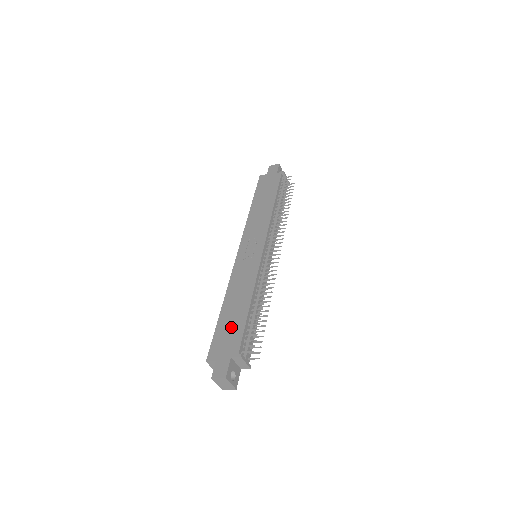
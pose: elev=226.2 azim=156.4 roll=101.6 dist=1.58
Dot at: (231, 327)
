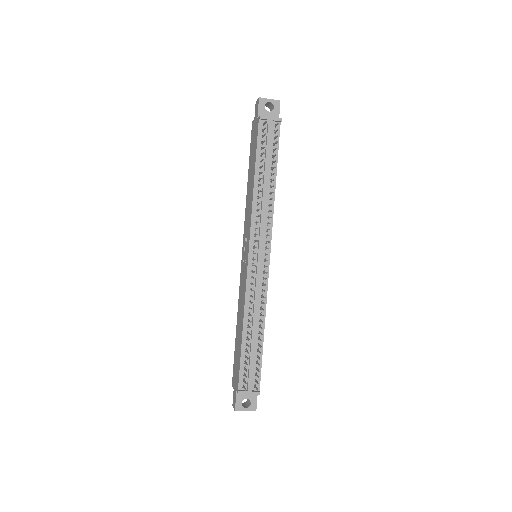
Dot at: (237, 356)
